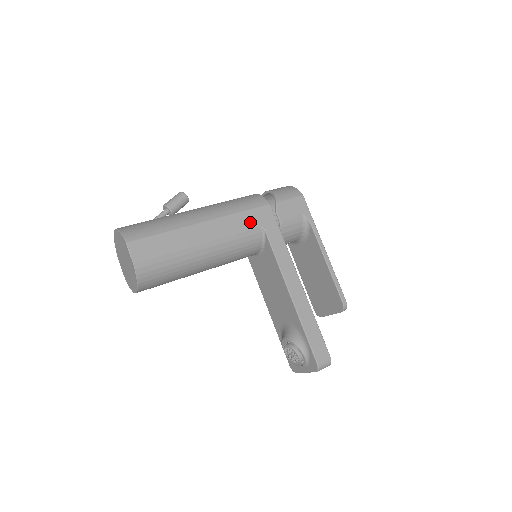
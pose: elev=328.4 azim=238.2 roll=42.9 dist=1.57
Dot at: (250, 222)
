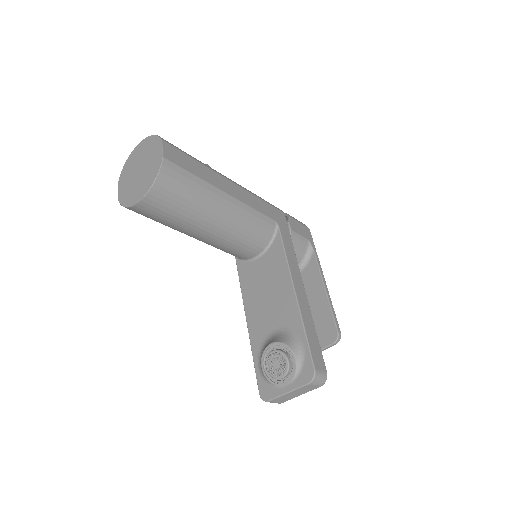
Dot at: (268, 212)
